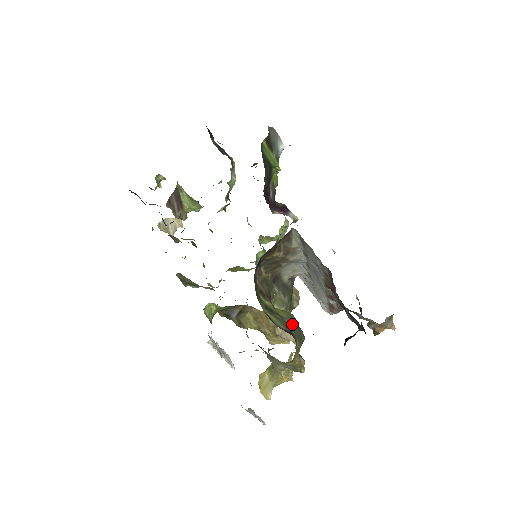
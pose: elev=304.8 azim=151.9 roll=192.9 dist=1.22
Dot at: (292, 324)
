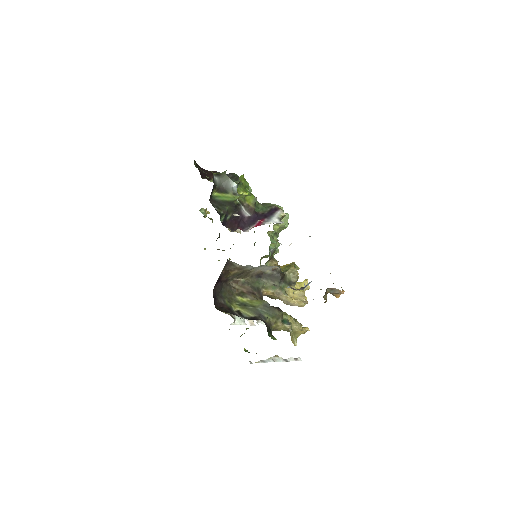
Dot at: (264, 309)
